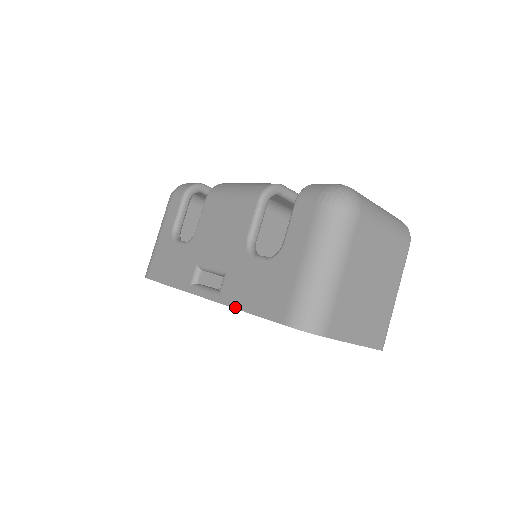
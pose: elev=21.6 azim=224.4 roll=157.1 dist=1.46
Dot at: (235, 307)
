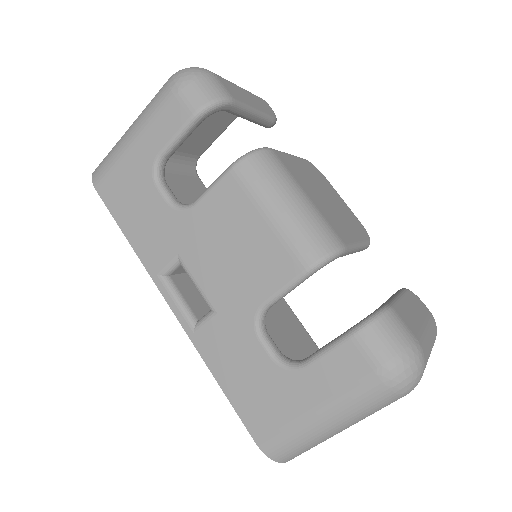
Dot at: (209, 367)
